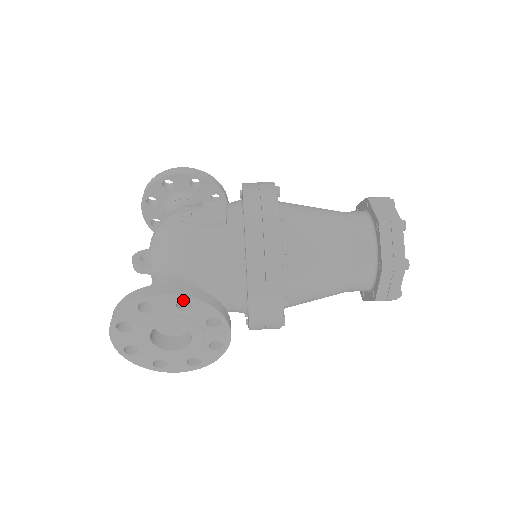
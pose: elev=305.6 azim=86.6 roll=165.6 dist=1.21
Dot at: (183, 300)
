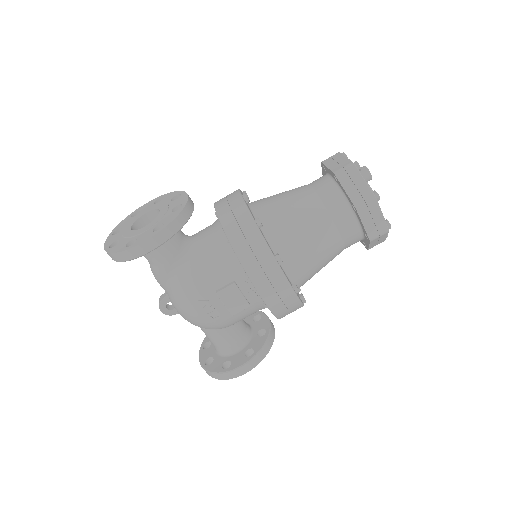
Dot at: (247, 351)
